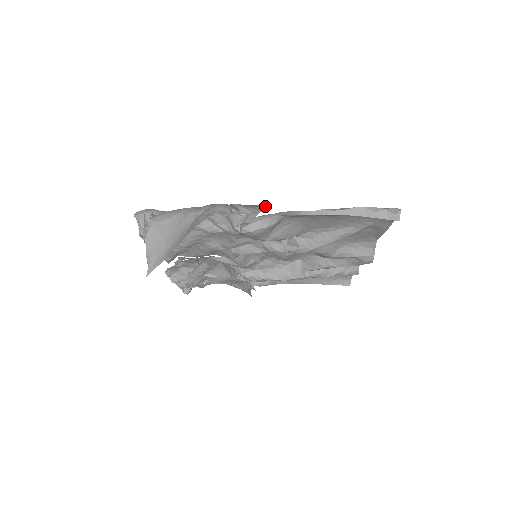
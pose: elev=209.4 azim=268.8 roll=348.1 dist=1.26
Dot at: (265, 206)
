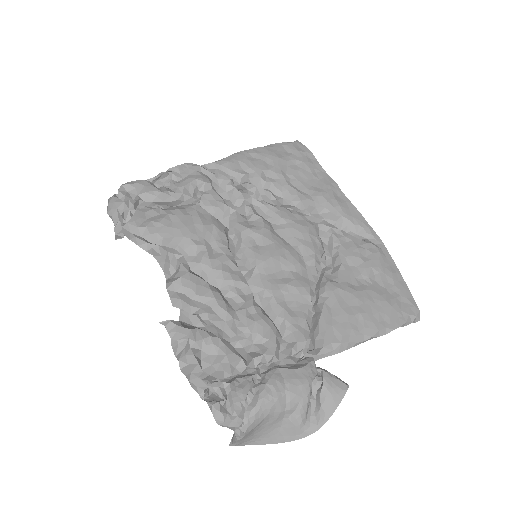
Dot at: occluded
